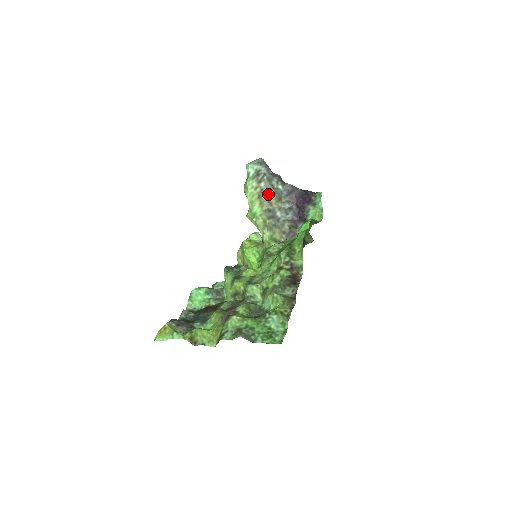
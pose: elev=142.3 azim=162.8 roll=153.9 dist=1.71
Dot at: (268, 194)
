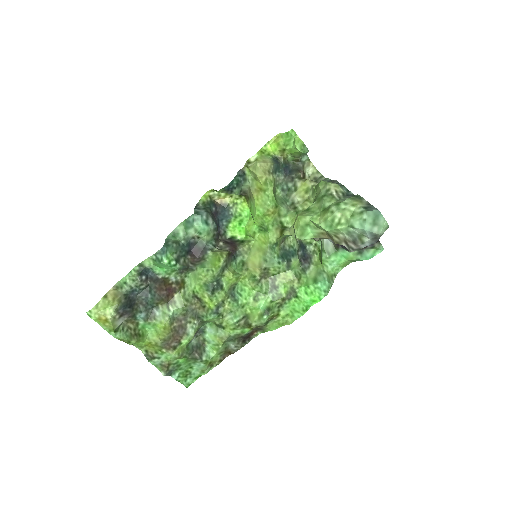
Dot at: occluded
